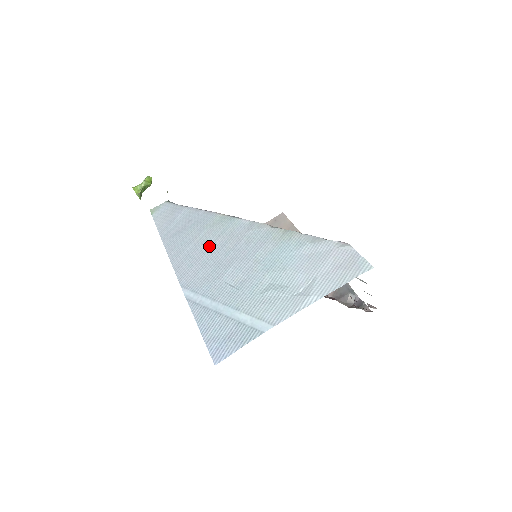
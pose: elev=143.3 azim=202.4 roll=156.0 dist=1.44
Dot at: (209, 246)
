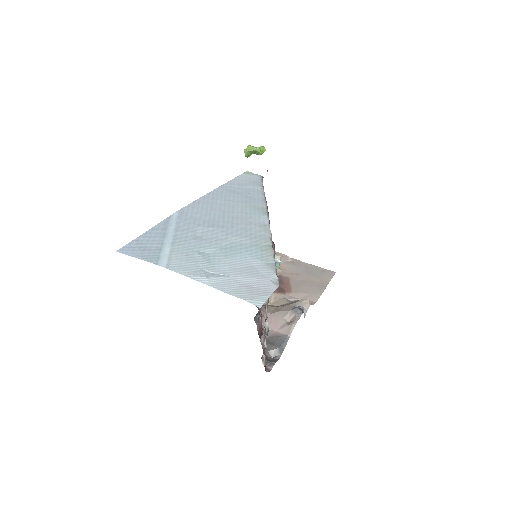
Dot at: (228, 211)
